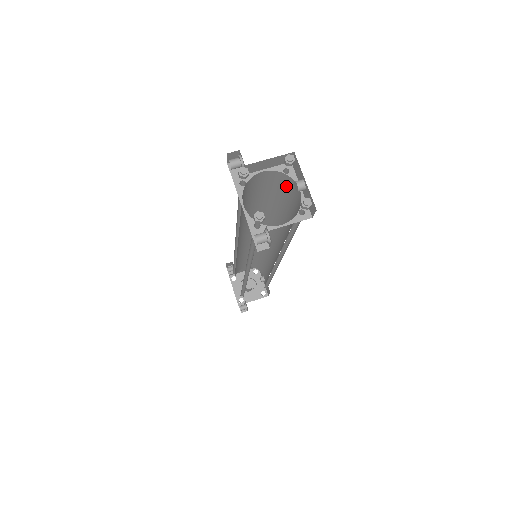
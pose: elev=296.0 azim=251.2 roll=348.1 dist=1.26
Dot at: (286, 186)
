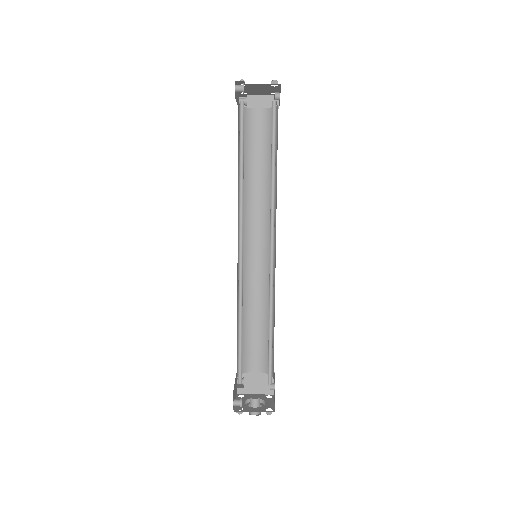
Dot at: occluded
